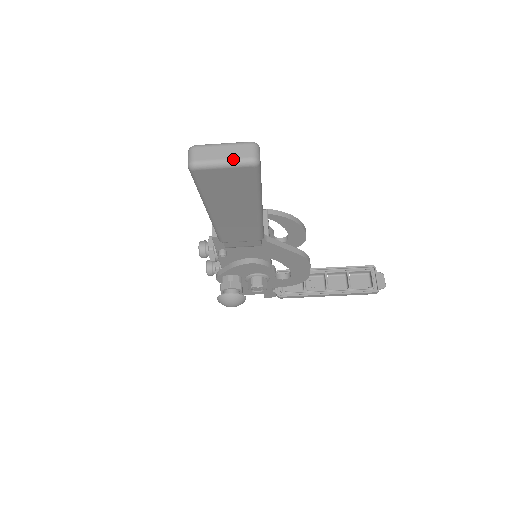
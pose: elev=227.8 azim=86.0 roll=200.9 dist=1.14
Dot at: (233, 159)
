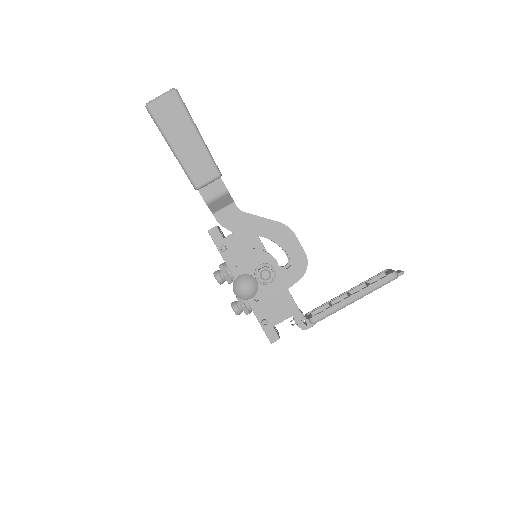
Dot at: (164, 93)
